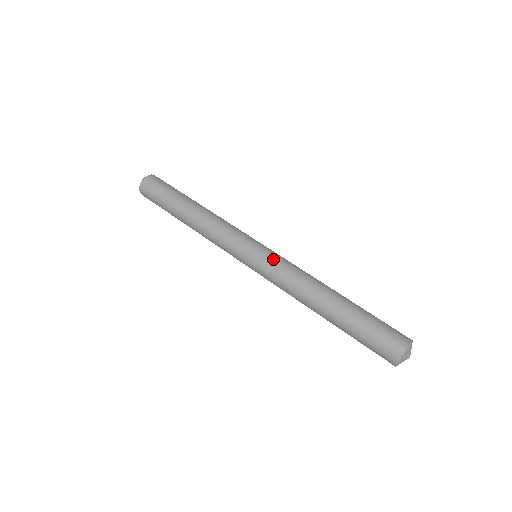
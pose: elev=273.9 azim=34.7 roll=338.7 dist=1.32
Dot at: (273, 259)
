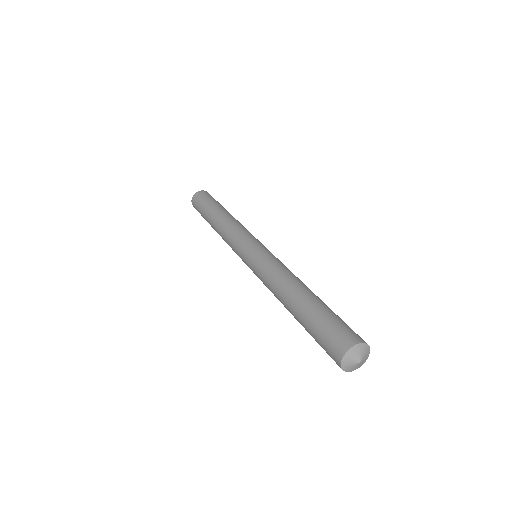
Dot at: (270, 254)
